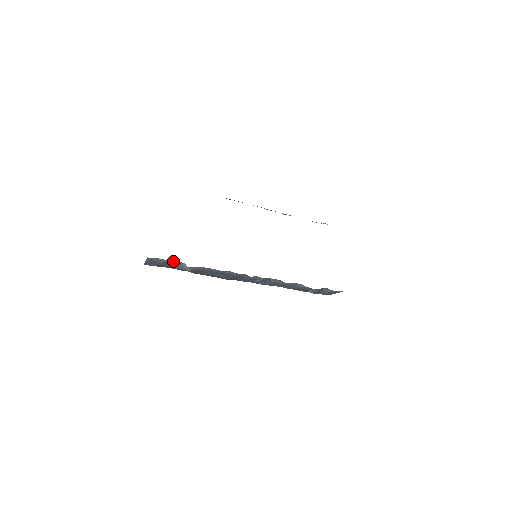
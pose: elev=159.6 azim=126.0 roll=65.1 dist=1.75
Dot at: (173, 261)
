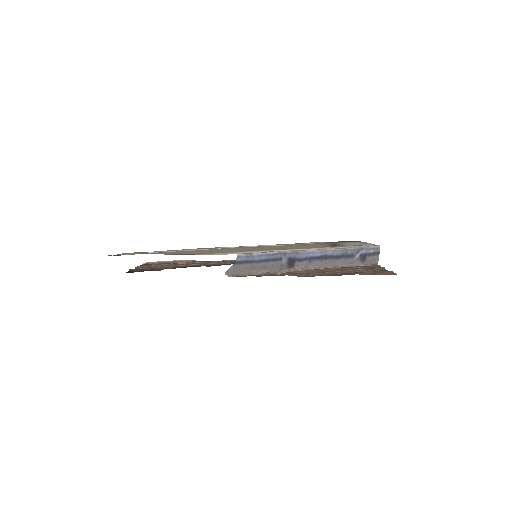
Dot at: occluded
